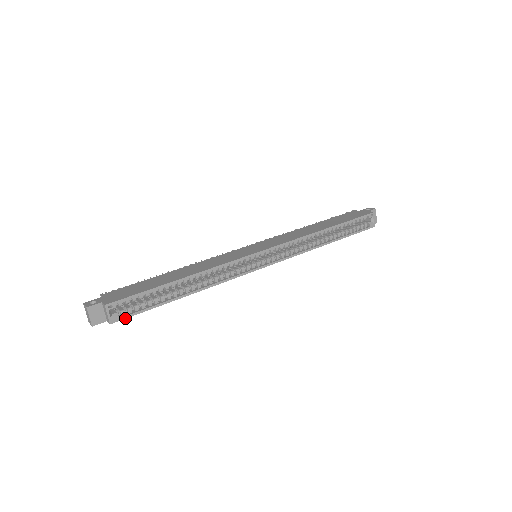
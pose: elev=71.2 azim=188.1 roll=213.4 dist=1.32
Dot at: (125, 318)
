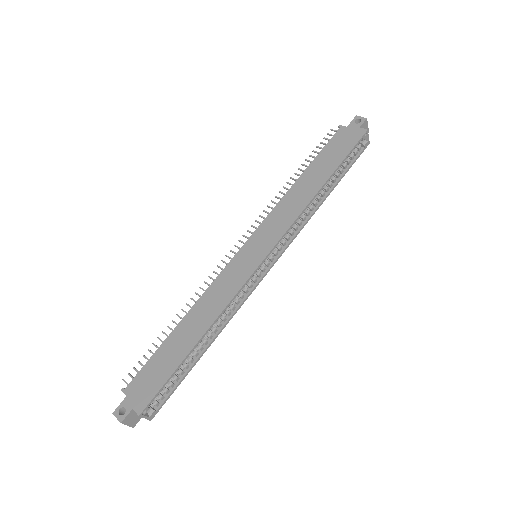
Dot at: (161, 407)
